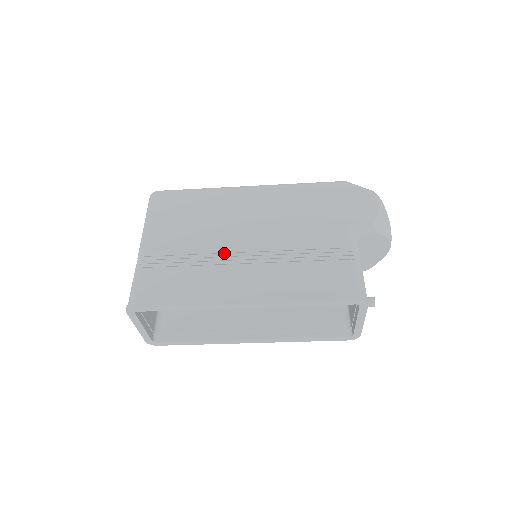
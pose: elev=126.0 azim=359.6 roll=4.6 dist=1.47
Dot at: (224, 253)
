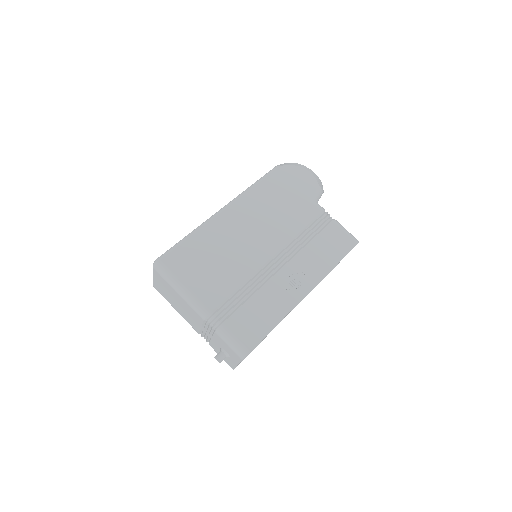
Dot at: (262, 271)
